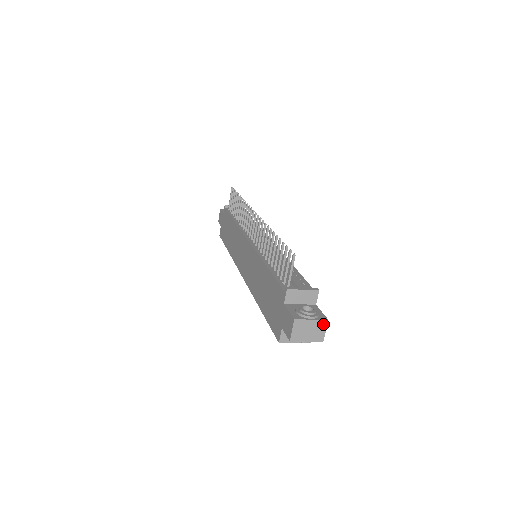
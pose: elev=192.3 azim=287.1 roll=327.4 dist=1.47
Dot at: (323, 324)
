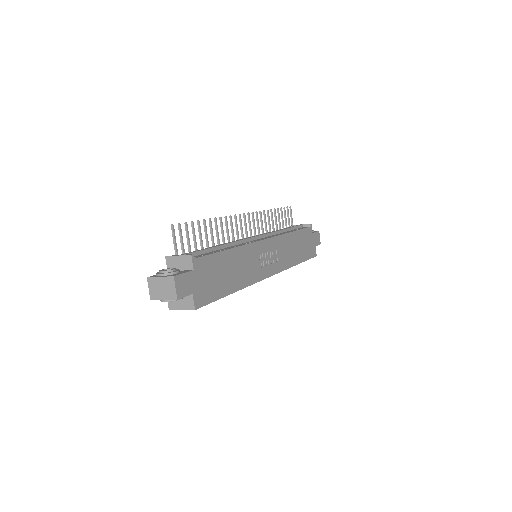
Dot at: (171, 281)
